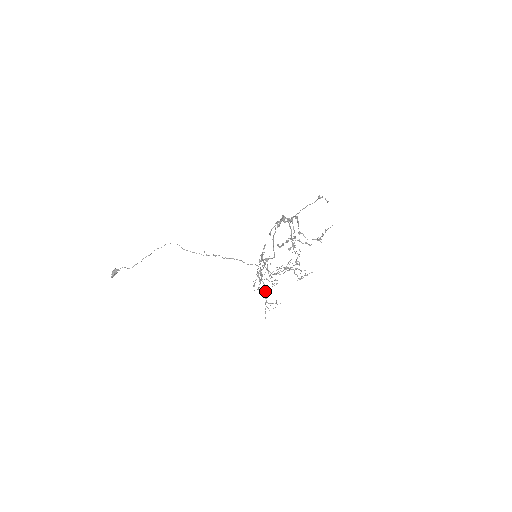
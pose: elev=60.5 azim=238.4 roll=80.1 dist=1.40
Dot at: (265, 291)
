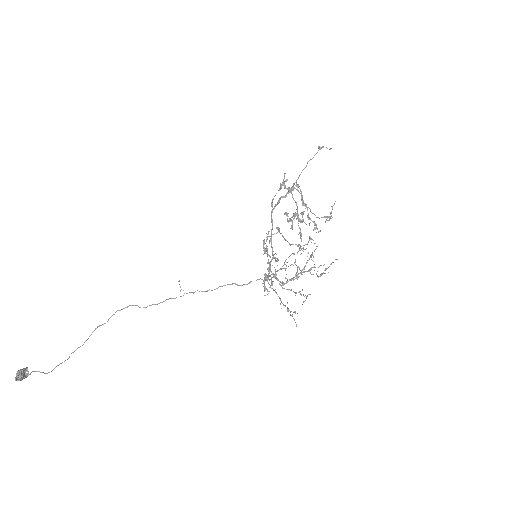
Dot at: (280, 299)
